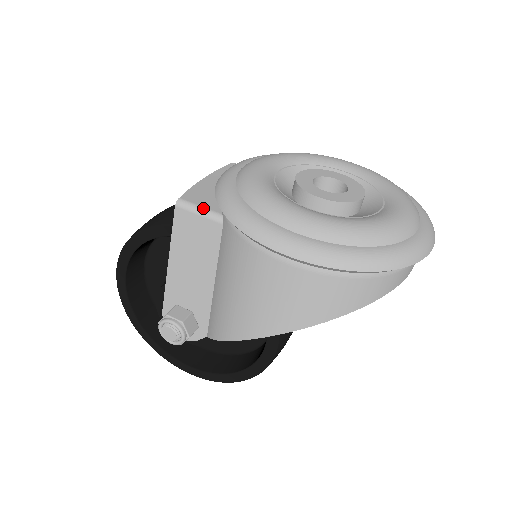
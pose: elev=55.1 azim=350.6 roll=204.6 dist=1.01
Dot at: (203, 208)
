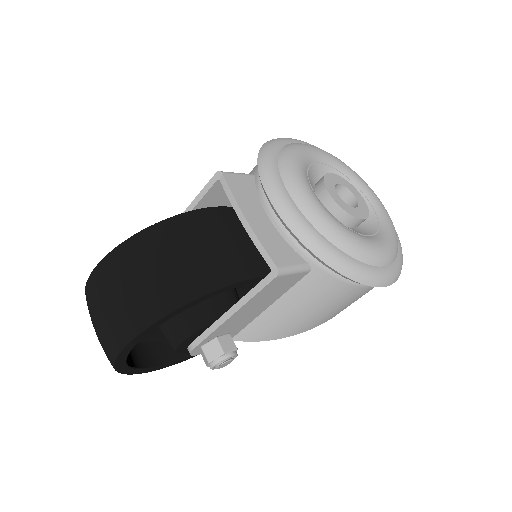
Dot at: (296, 266)
